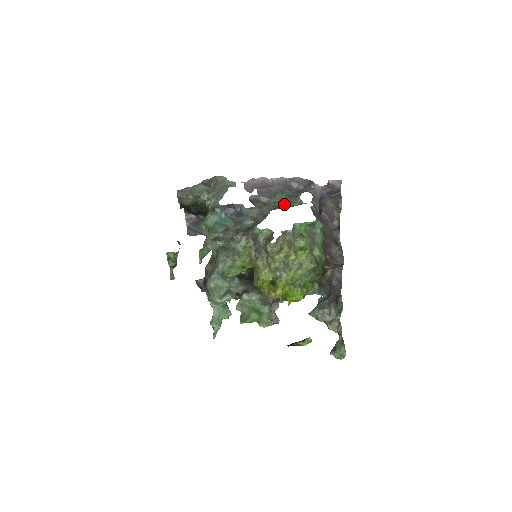
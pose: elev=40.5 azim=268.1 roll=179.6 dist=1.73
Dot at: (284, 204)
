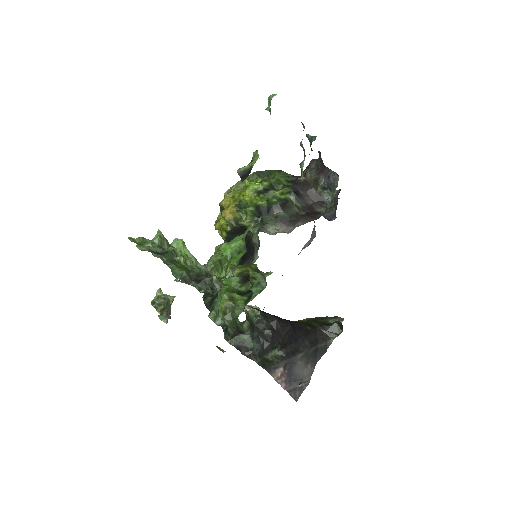
Dot at: occluded
